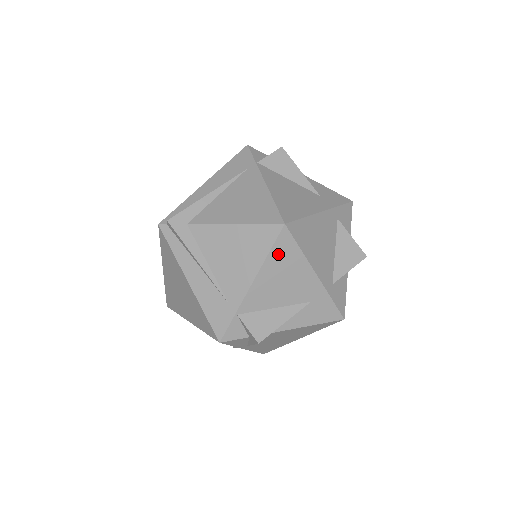
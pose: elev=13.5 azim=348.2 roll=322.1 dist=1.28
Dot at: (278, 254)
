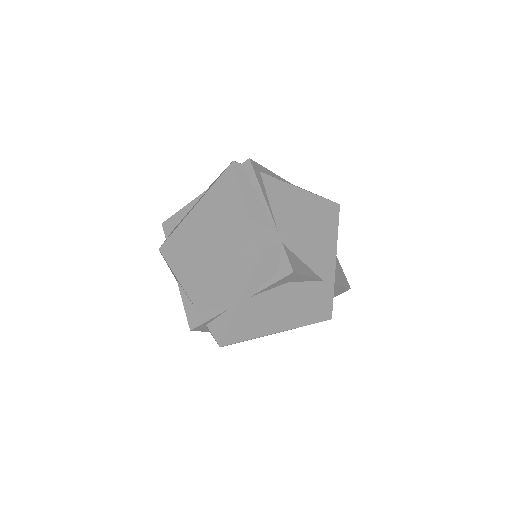
Dot at: (327, 221)
